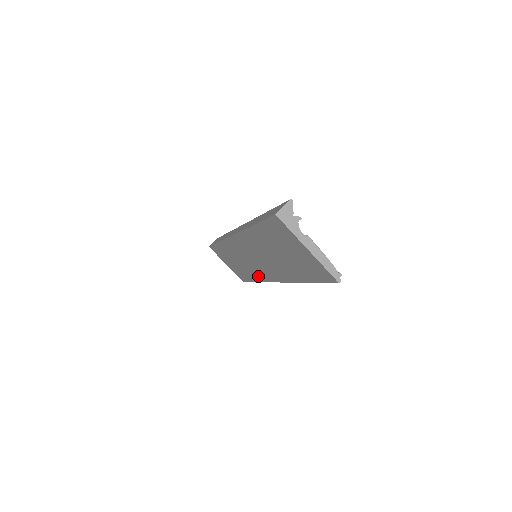
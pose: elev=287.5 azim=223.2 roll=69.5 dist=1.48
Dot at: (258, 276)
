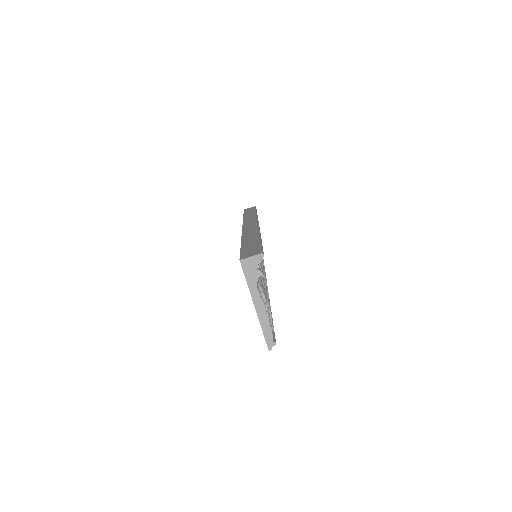
Dot at: occluded
